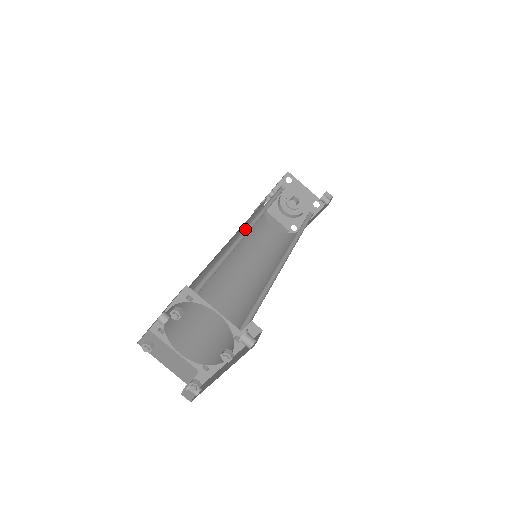
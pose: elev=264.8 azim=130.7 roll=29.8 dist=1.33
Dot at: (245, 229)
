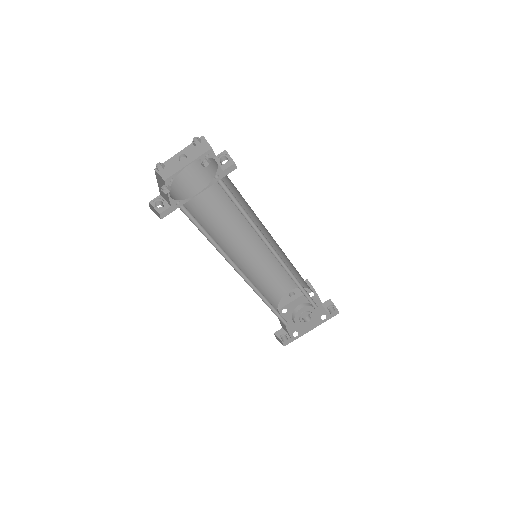
Dot at: (261, 230)
